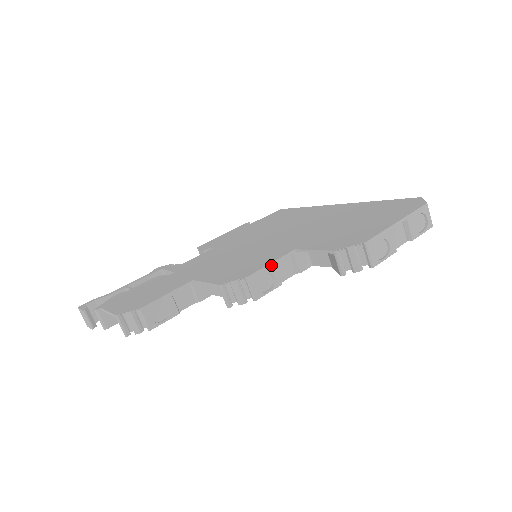
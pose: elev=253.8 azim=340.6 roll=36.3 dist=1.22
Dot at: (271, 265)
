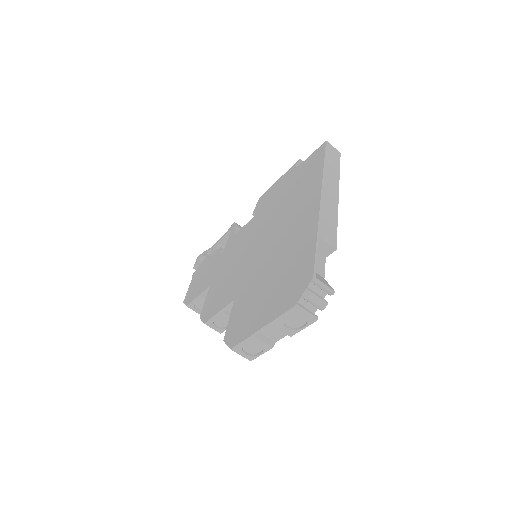
Dot at: (219, 313)
